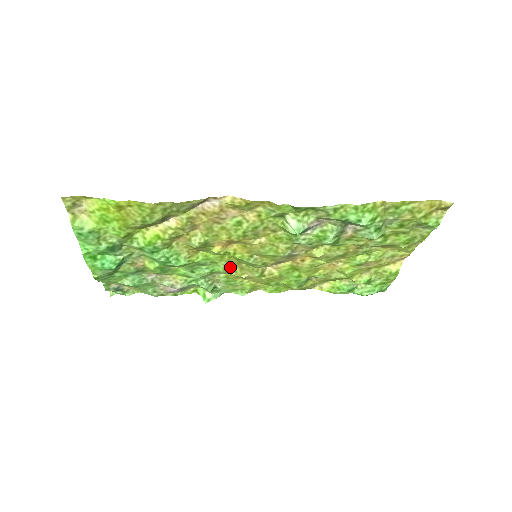
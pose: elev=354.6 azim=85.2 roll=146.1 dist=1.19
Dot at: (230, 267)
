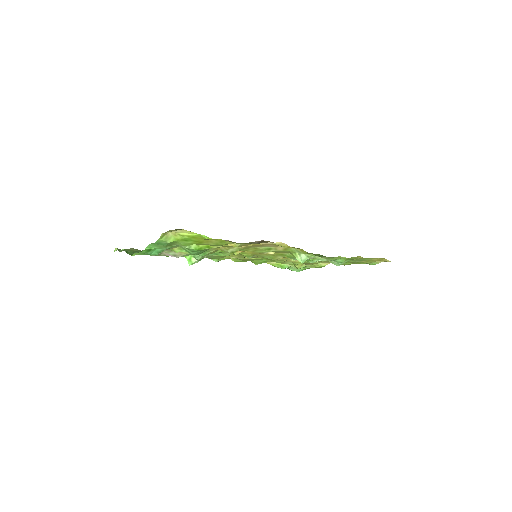
Dot at: occluded
